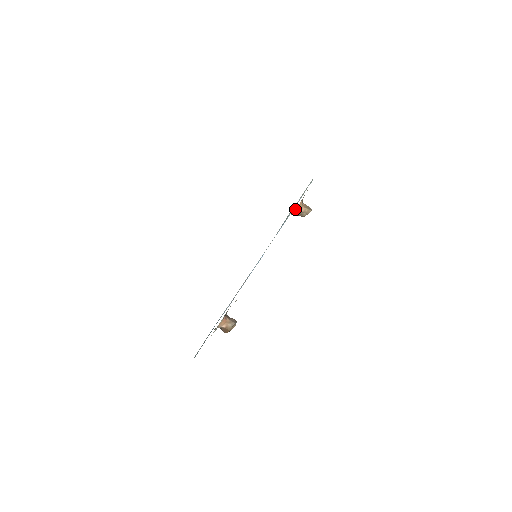
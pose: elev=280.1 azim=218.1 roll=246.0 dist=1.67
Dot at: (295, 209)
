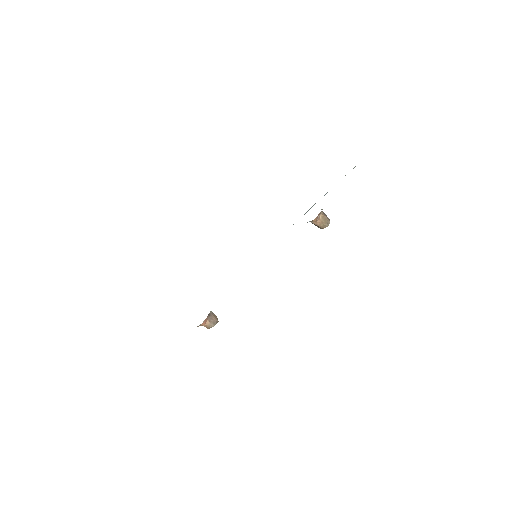
Dot at: occluded
